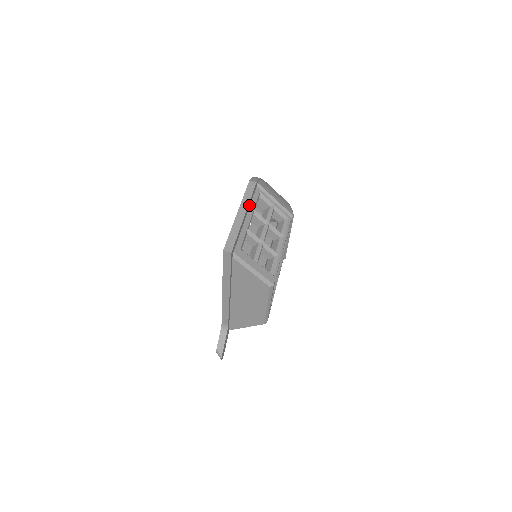
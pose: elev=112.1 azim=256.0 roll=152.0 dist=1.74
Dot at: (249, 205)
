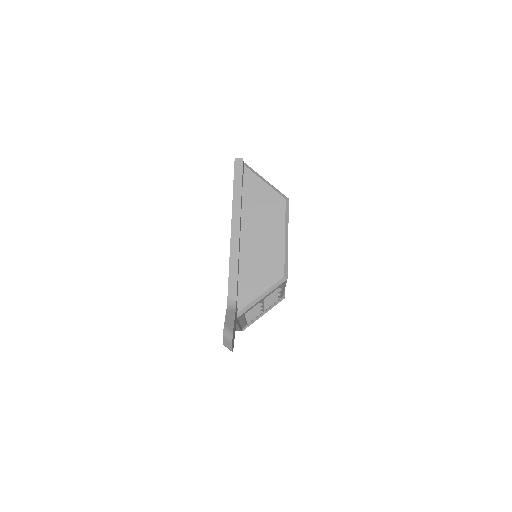
Dot at: occluded
